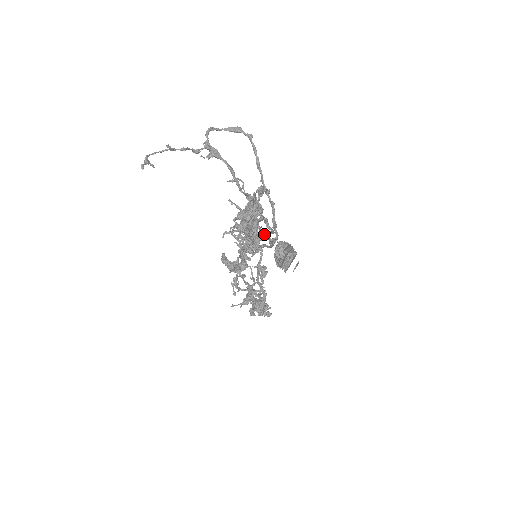
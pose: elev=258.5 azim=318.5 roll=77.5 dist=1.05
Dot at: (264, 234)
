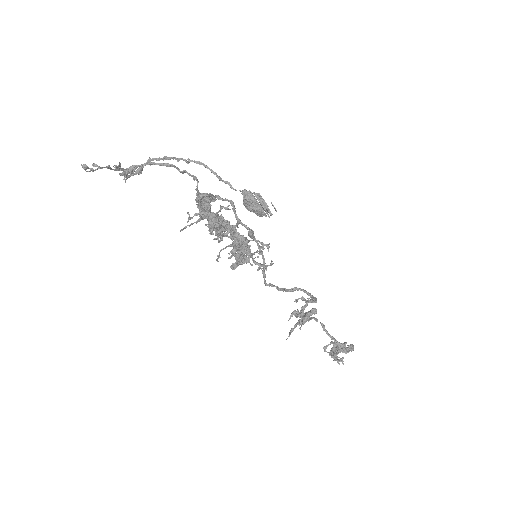
Dot at: (228, 206)
